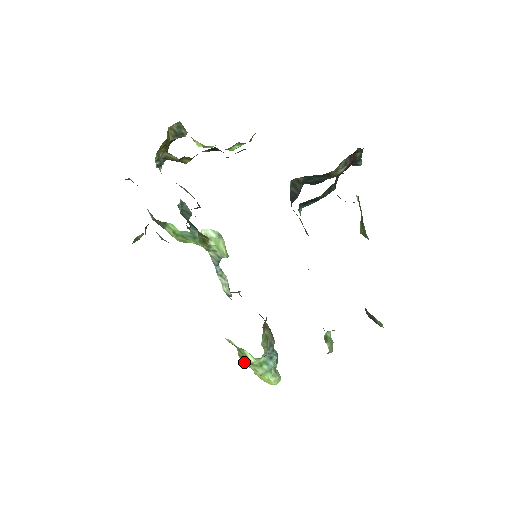
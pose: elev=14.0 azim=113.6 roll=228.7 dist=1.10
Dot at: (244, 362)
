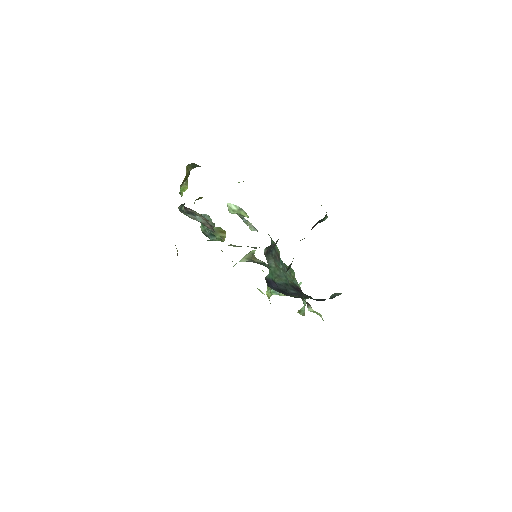
Dot at: occluded
